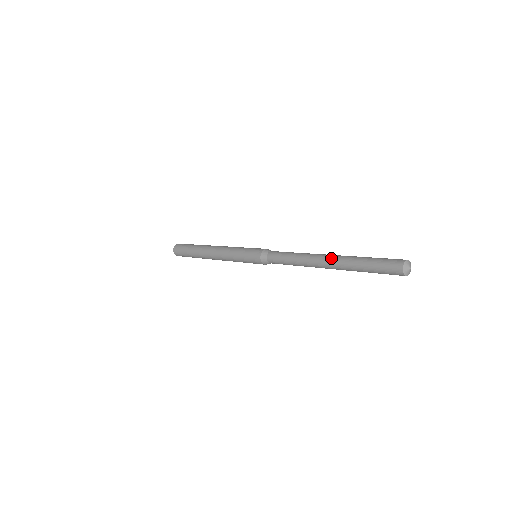
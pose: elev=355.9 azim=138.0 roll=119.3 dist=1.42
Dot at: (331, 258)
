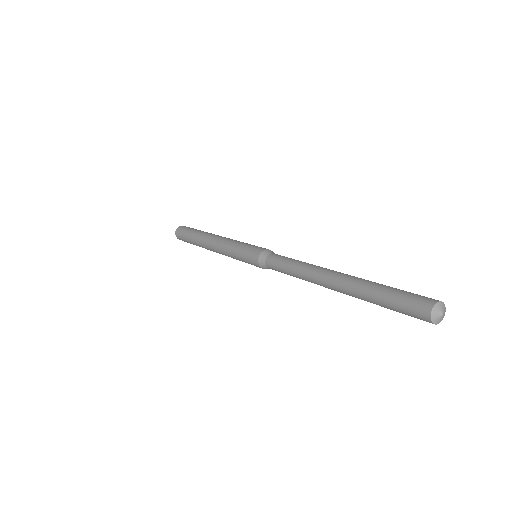
Dot at: (343, 274)
